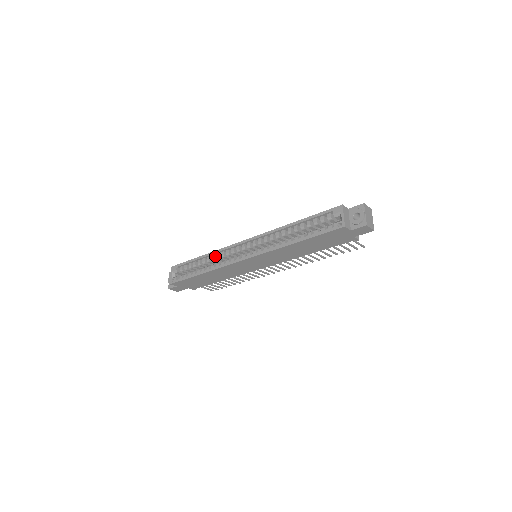
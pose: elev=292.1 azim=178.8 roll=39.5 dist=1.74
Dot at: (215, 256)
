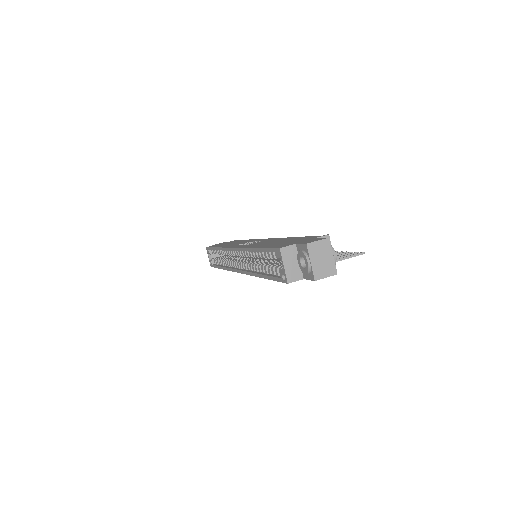
Dot at: occluded
